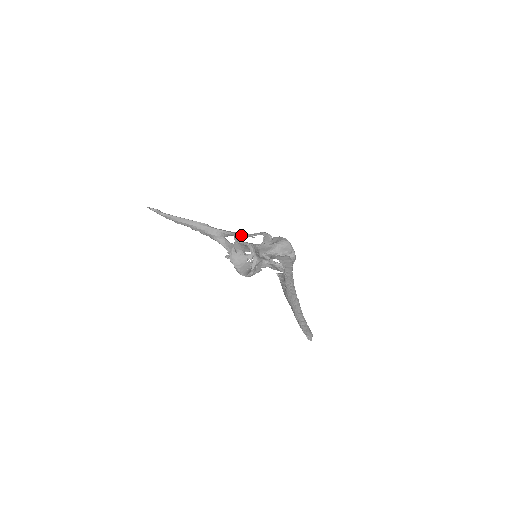
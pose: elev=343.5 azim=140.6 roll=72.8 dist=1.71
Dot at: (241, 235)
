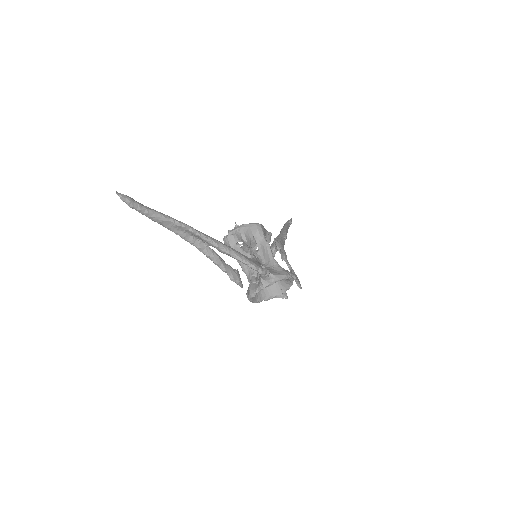
Dot at: (281, 250)
